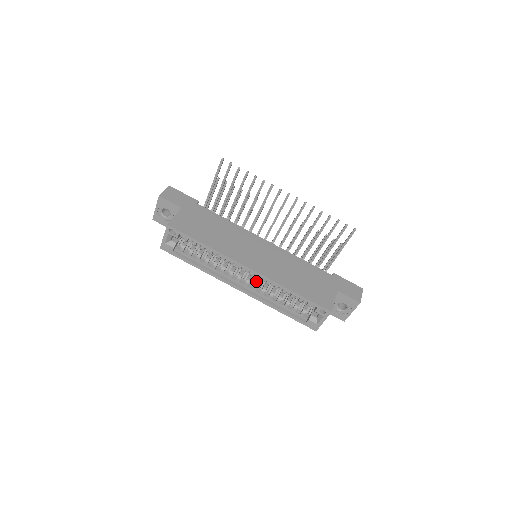
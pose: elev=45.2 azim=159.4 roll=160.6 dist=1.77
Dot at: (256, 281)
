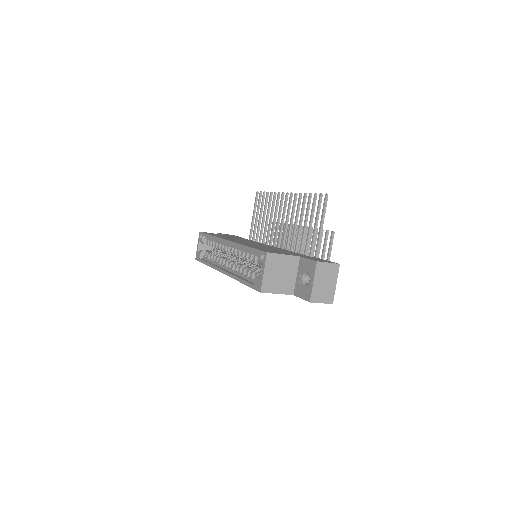
Dot at: (237, 263)
